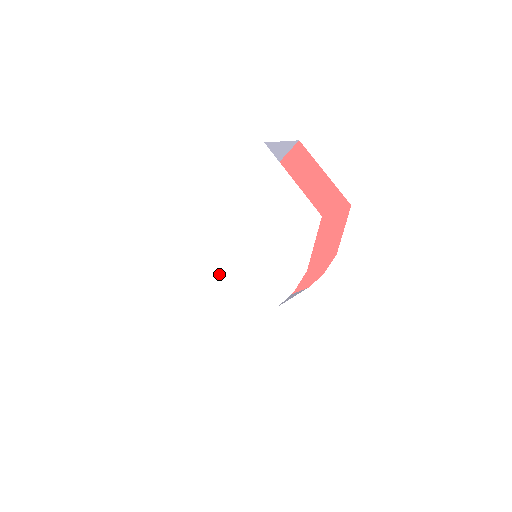
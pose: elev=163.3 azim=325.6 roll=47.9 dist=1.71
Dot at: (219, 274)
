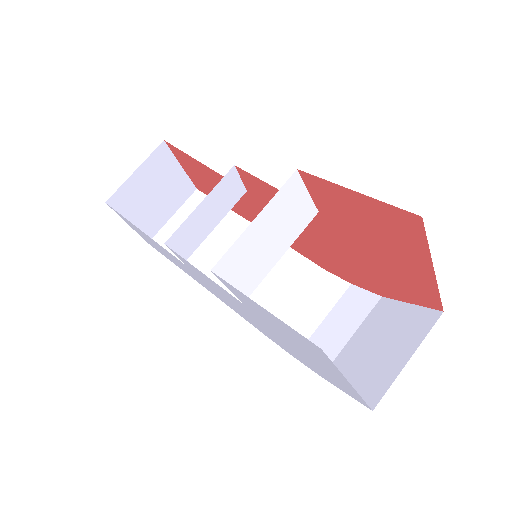
Dot at: occluded
